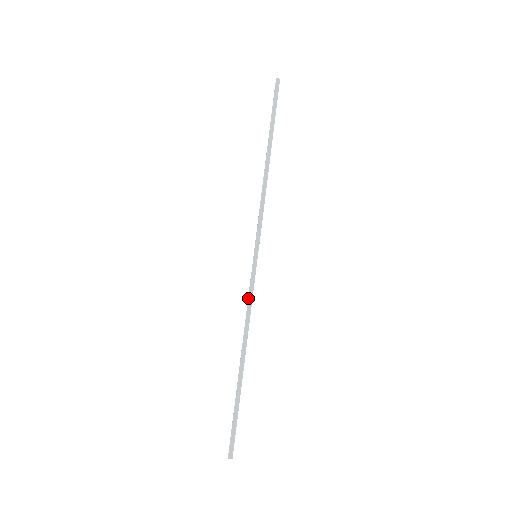
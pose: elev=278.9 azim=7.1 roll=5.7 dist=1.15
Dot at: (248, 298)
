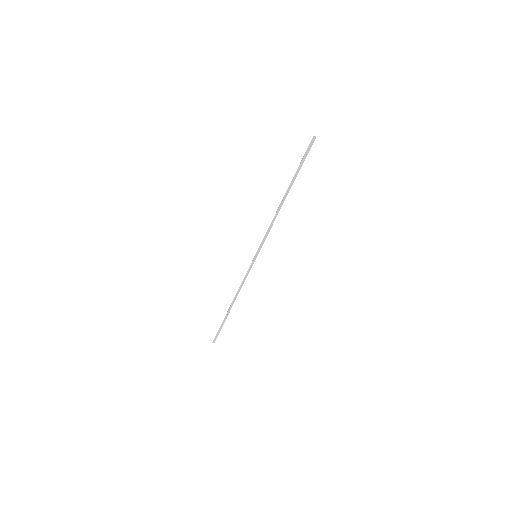
Dot at: (244, 278)
